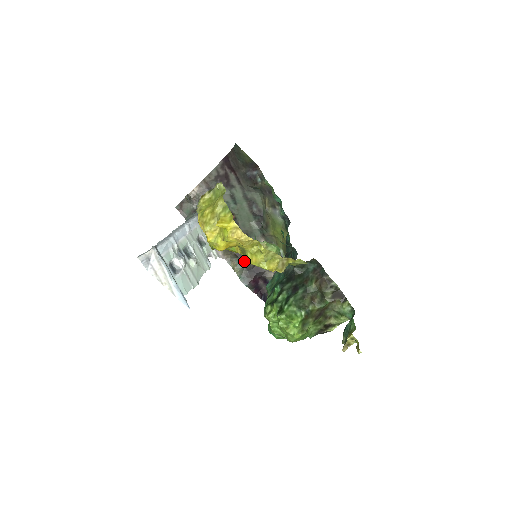
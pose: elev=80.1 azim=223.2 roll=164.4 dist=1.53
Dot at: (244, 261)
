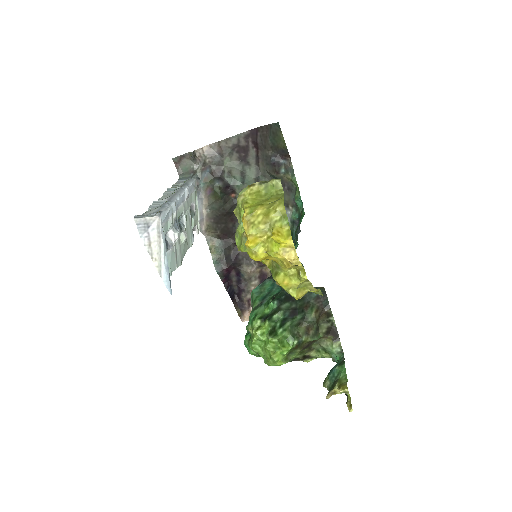
Dot at: (225, 245)
